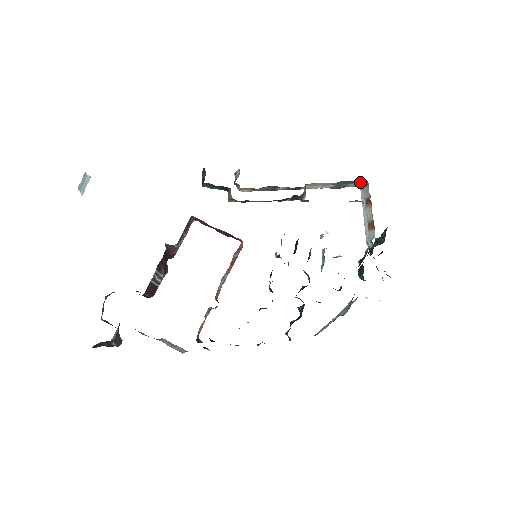
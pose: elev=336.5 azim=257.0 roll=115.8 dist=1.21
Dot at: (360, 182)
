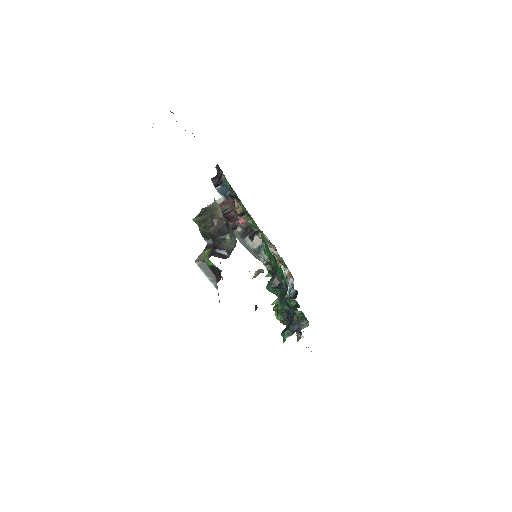
Dot at: occluded
